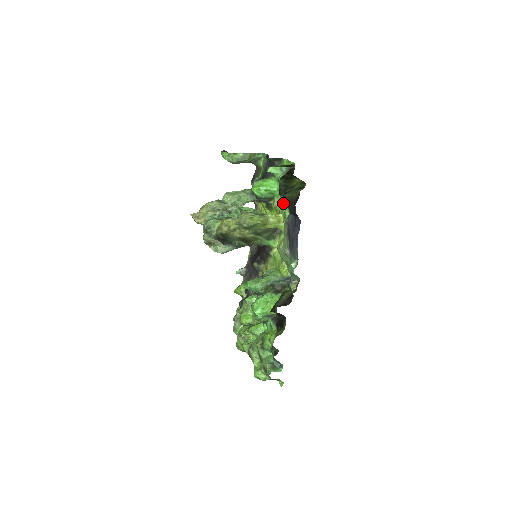
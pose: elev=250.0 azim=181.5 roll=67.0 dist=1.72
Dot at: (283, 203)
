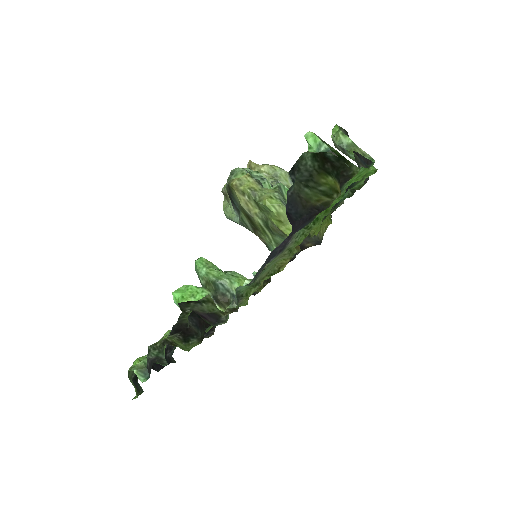
Dot at: (319, 216)
